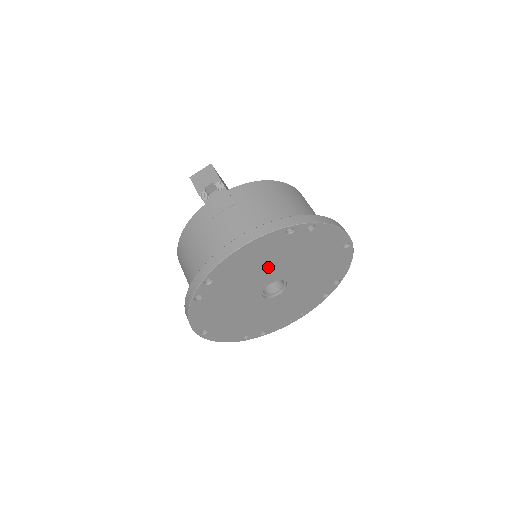
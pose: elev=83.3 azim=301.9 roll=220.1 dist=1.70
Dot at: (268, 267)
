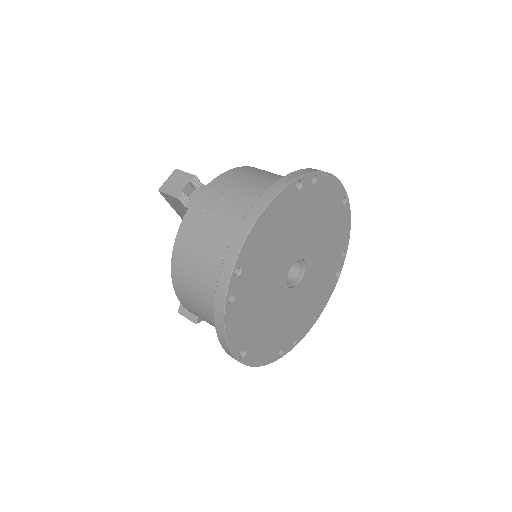
Dot at: (287, 241)
